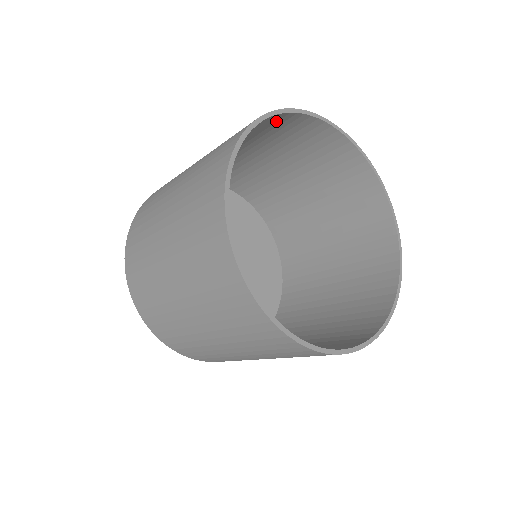
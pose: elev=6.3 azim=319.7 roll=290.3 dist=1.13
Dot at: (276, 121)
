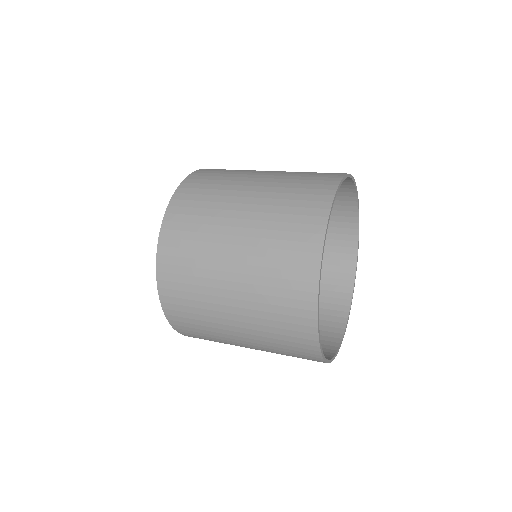
Dot at: (316, 202)
